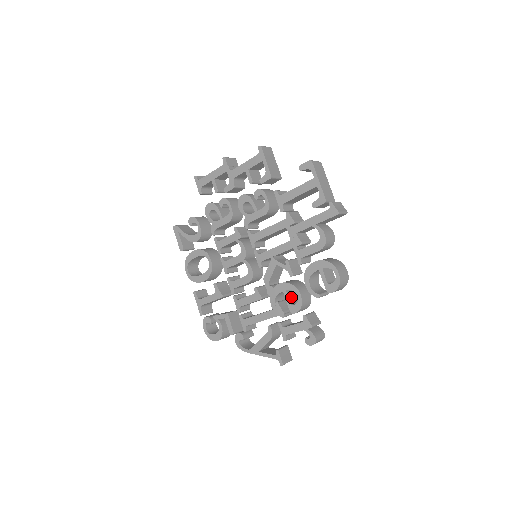
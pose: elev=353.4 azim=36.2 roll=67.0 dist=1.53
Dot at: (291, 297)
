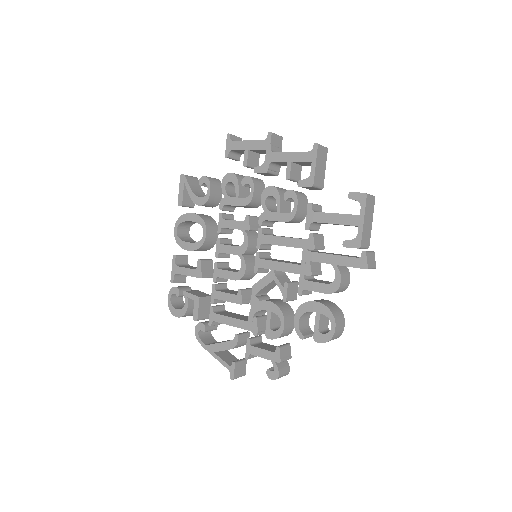
Dot at: (273, 320)
